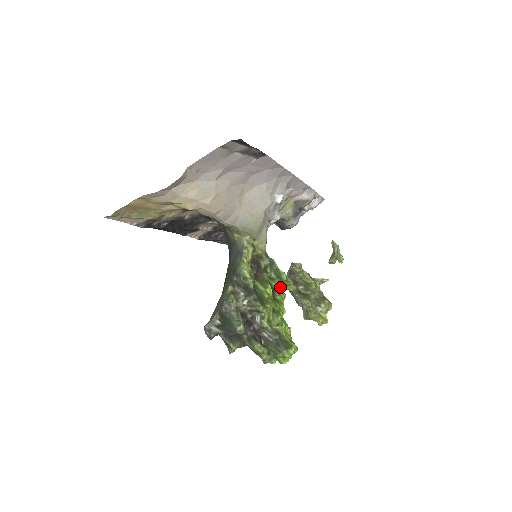
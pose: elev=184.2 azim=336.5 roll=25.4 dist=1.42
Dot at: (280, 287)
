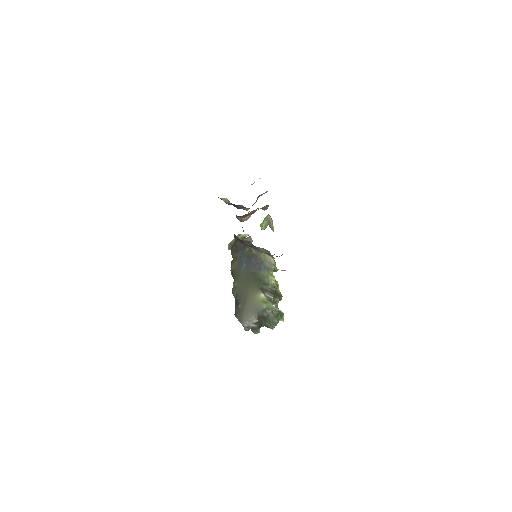
Dot at: occluded
